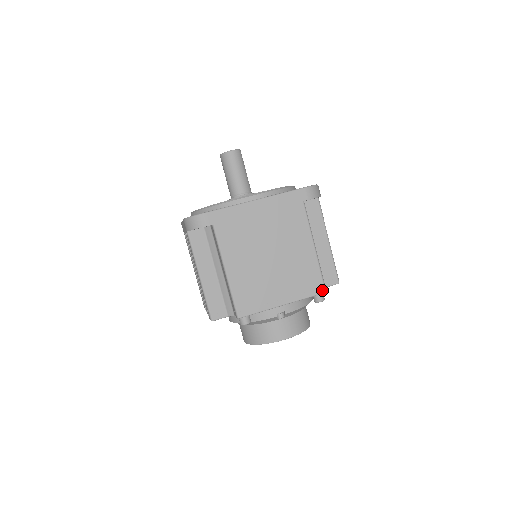
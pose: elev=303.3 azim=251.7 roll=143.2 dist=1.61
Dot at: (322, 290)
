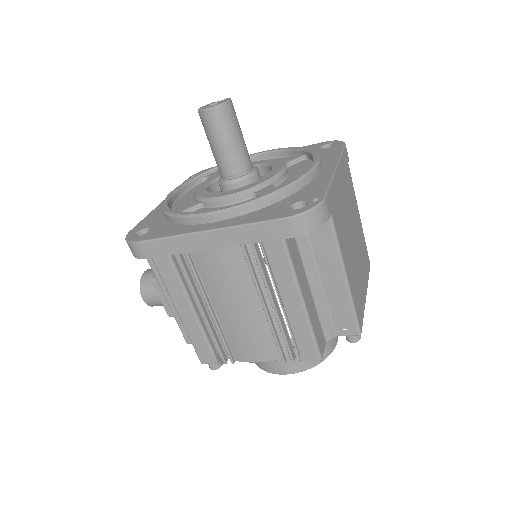
Dot at: occluded
